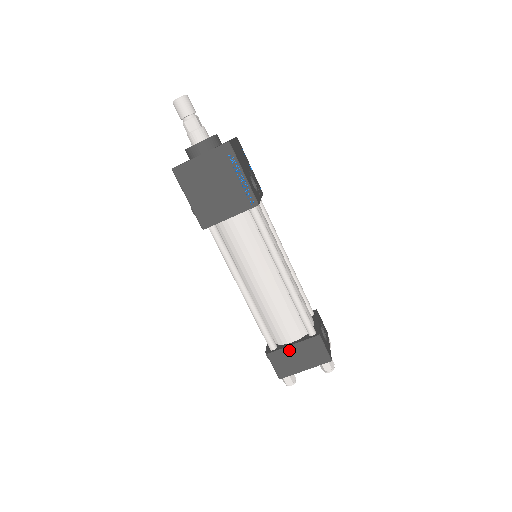
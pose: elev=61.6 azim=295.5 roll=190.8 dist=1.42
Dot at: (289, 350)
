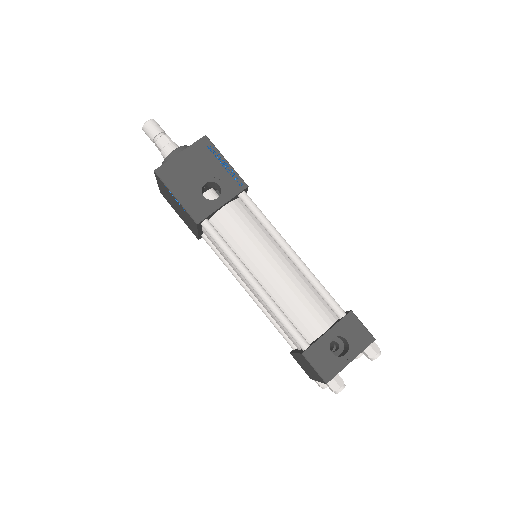
Dot at: (297, 357)
